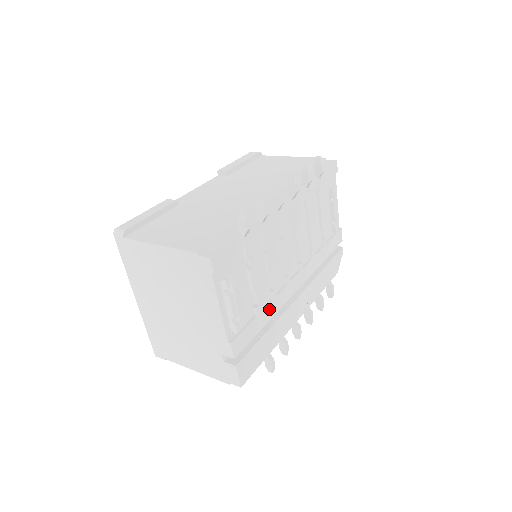
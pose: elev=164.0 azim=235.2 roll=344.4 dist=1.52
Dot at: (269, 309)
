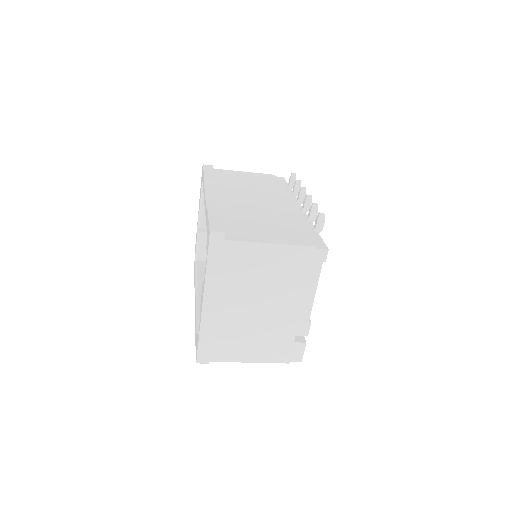
Dot at: occluded
